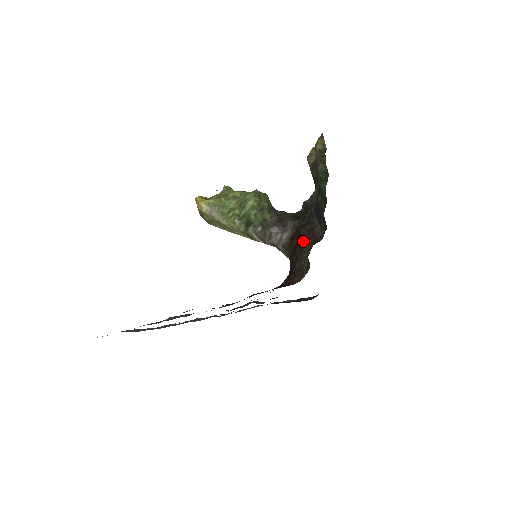
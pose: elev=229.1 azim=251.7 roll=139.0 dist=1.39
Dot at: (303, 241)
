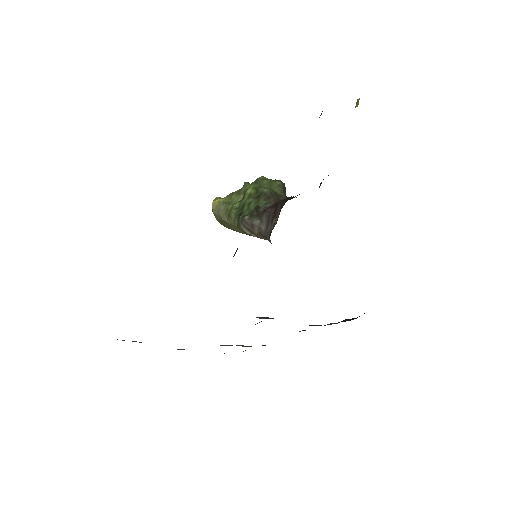
Dot at: occluded
